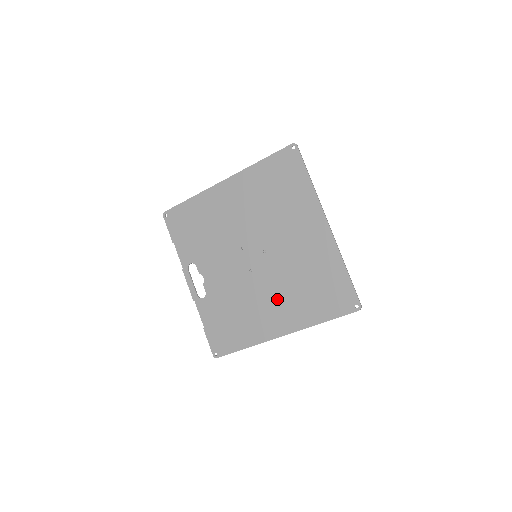
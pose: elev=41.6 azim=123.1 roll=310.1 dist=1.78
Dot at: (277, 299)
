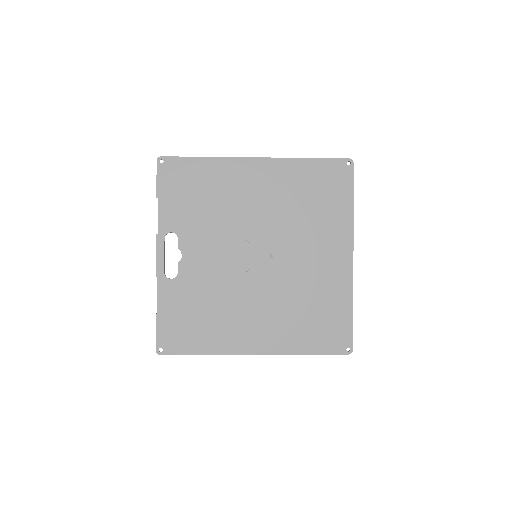
Dot at: (265, 312)
